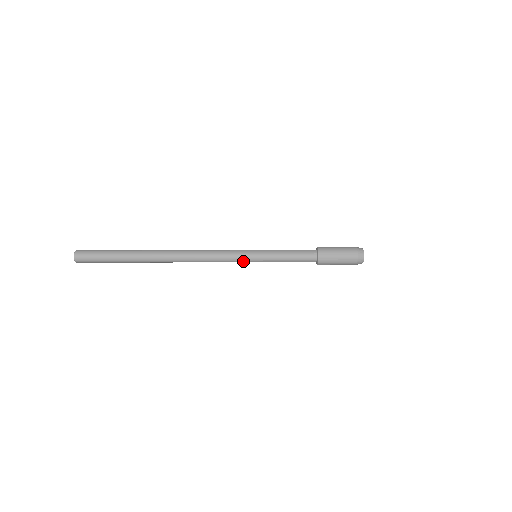
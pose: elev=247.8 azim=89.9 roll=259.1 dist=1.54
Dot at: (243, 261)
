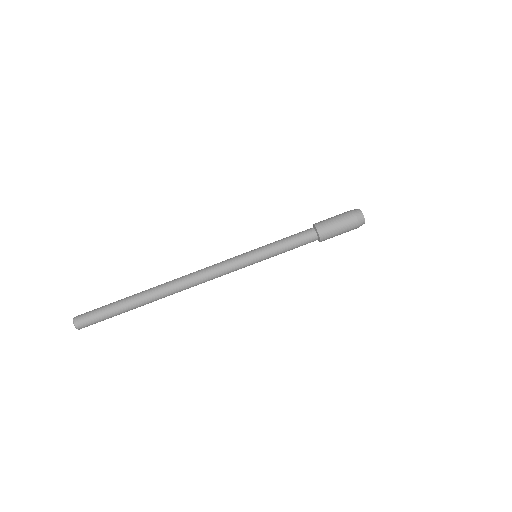
Dot at: (243, 261)
